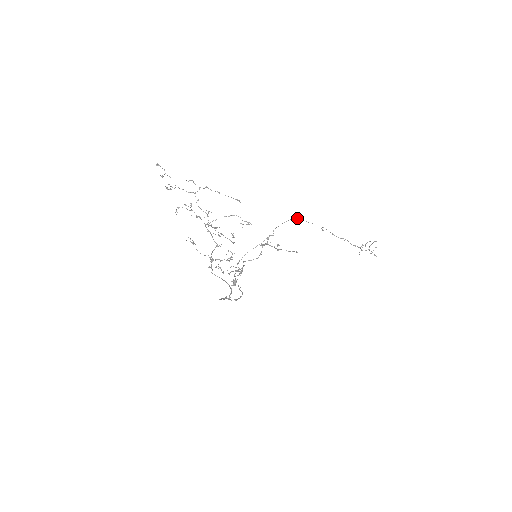
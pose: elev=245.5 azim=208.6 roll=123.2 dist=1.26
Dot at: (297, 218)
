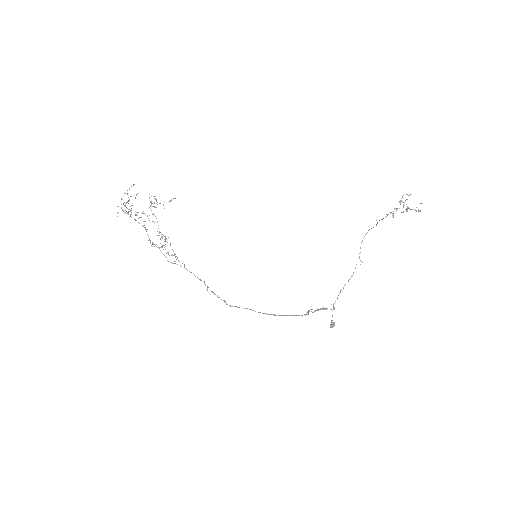
Dot at: occluded
